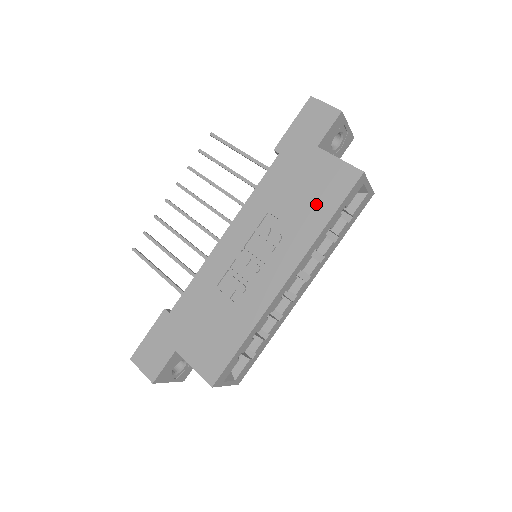
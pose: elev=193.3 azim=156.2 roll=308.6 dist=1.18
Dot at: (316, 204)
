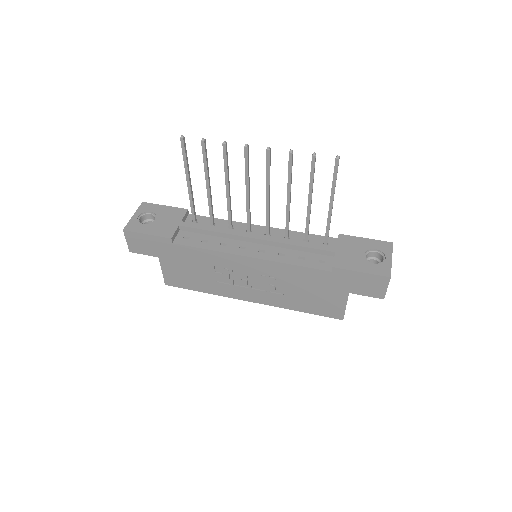
Dot at: (308, 303)
